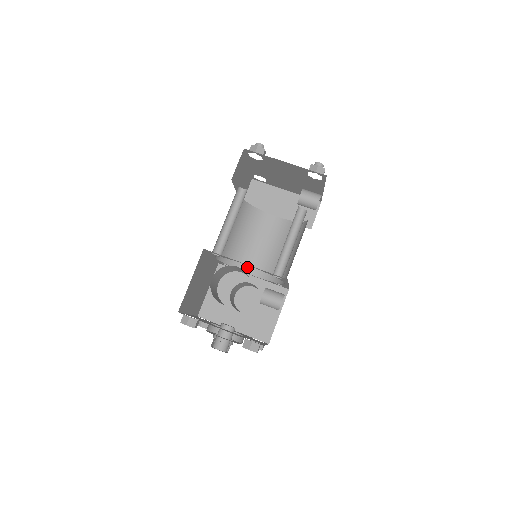
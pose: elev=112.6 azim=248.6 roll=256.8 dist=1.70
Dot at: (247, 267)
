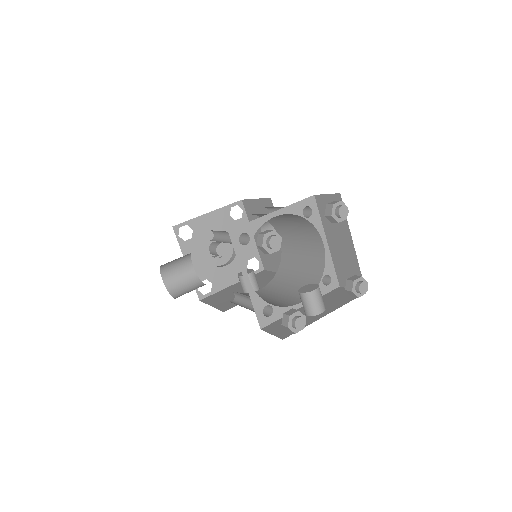
Dot at: (279, 231)
